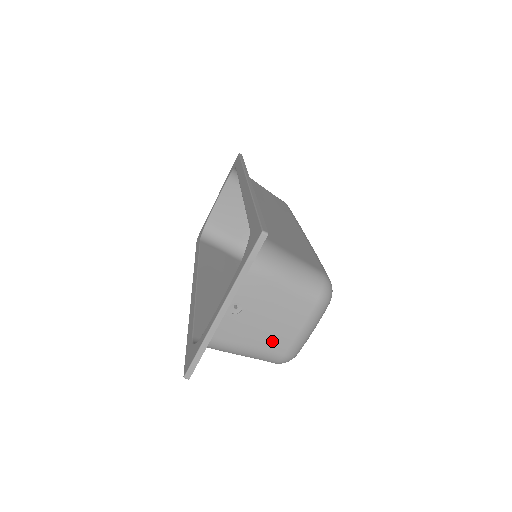
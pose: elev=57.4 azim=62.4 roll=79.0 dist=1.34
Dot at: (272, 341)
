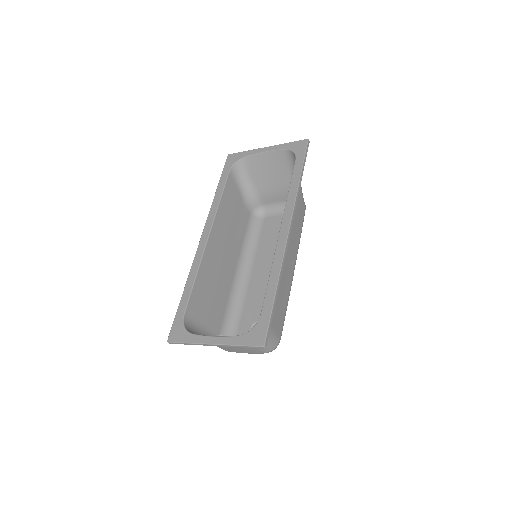
Dot at: (226, 348)
